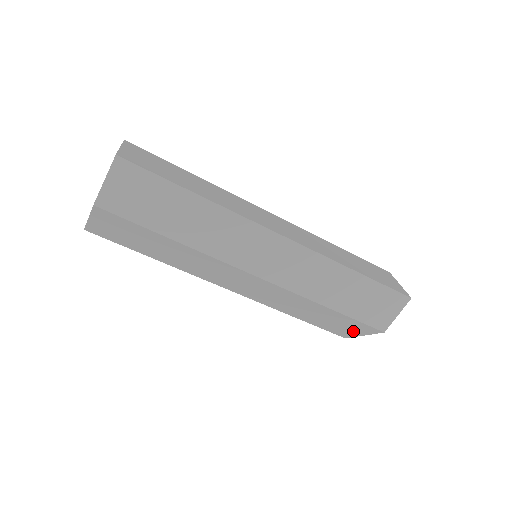
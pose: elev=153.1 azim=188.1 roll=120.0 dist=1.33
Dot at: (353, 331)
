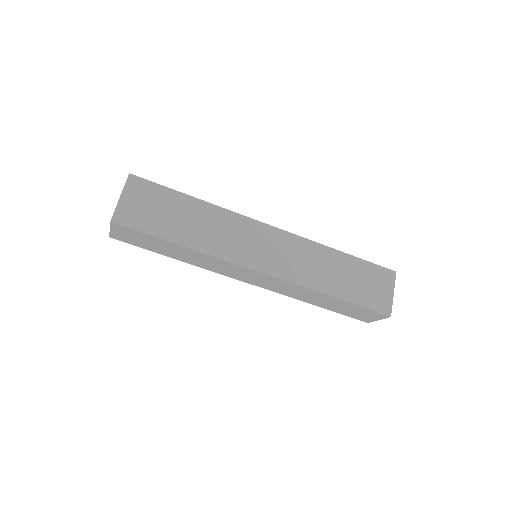
Dot at: occluded
